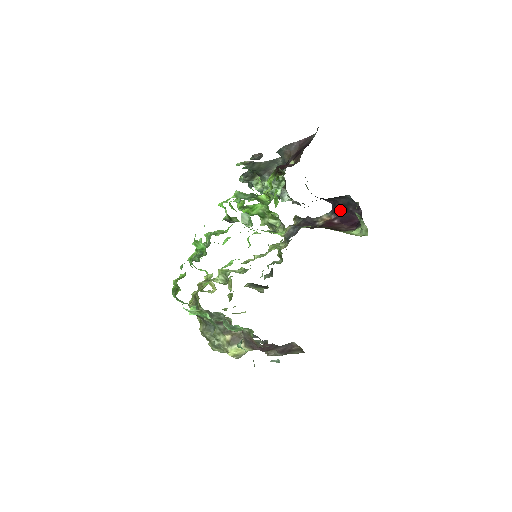
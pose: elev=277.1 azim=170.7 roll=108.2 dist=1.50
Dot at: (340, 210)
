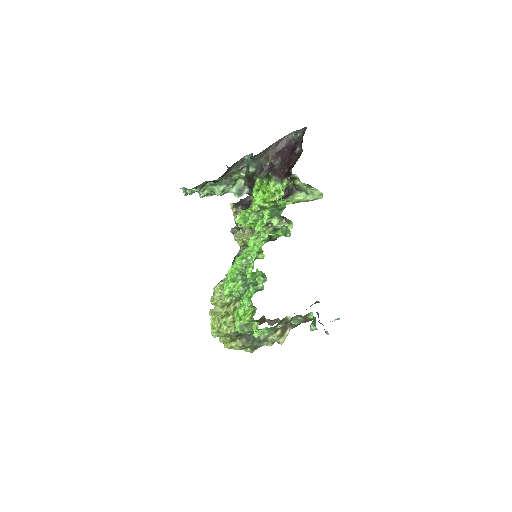
Dot at: occluded
